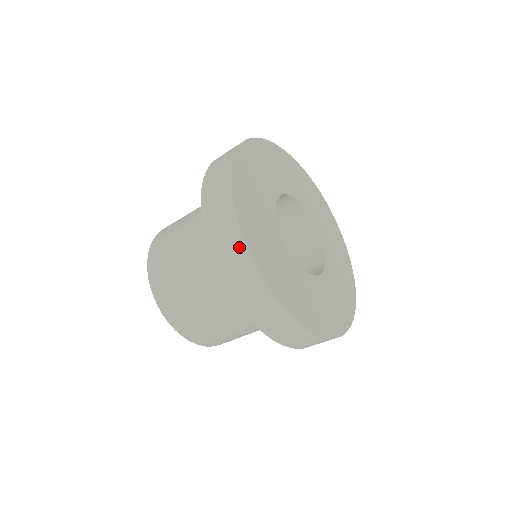
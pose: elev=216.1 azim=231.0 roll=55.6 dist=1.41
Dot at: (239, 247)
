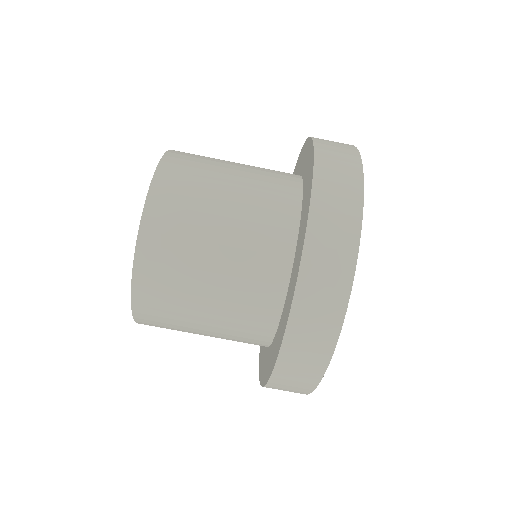
Dot at: (331, 326)
